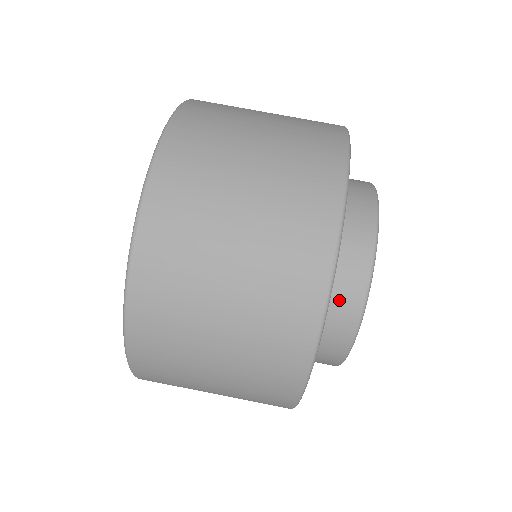
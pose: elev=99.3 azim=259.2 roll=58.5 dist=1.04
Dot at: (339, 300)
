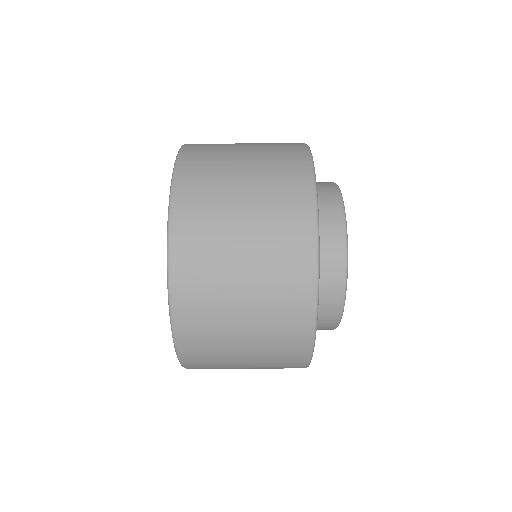
Dot at: (326, 281)
